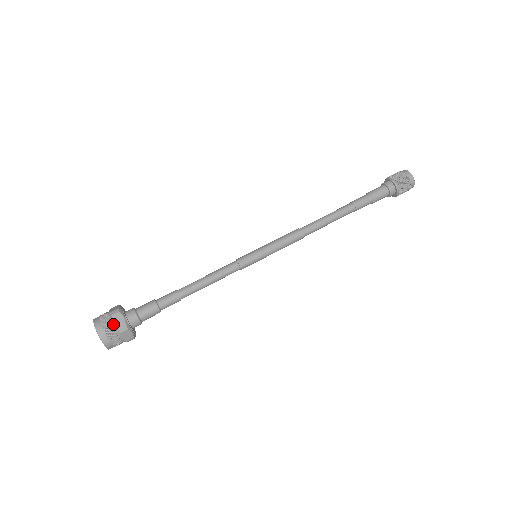
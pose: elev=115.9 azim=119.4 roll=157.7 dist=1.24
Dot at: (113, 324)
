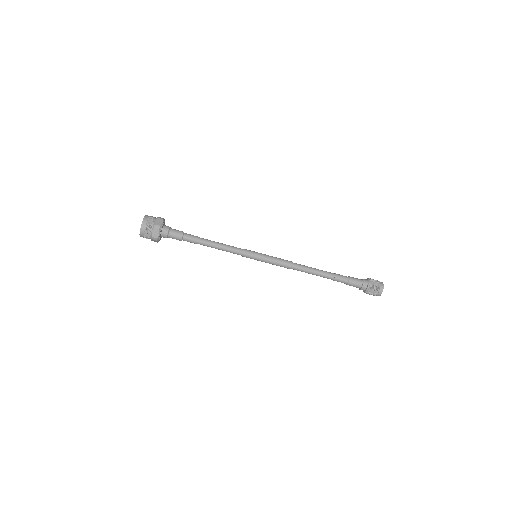
Dot at: (151, 232)
